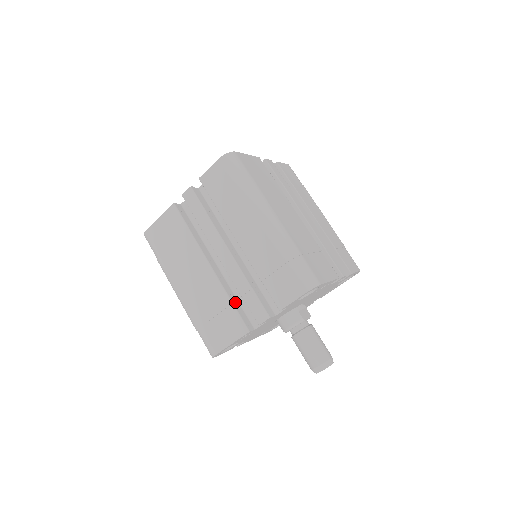
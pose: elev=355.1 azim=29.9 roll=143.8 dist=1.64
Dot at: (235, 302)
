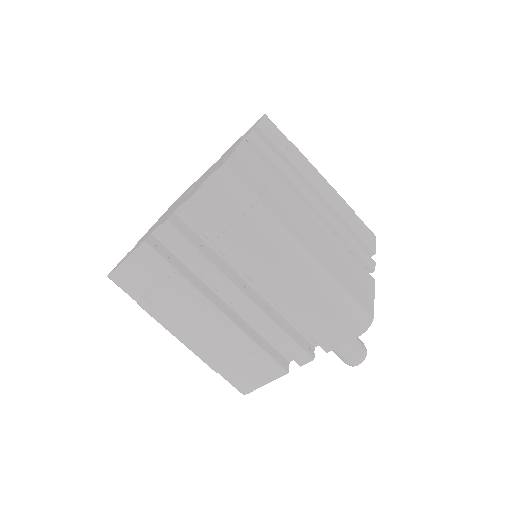
Dot at: (261, 342)
